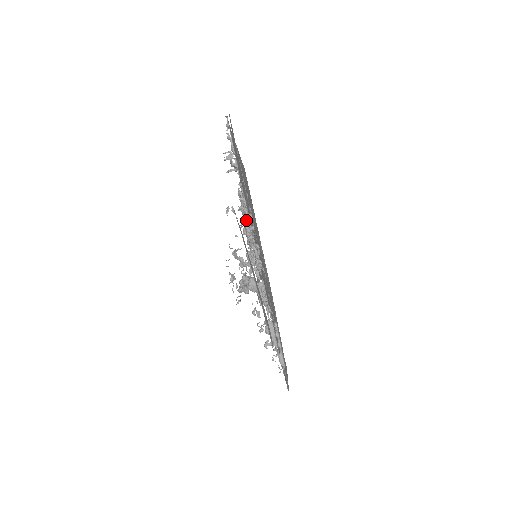
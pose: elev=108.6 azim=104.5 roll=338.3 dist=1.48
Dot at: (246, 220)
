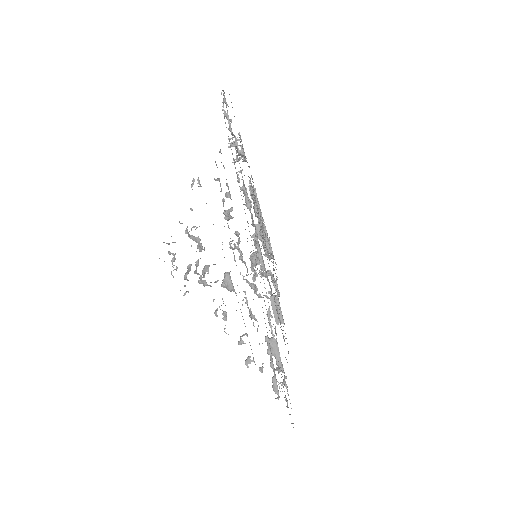
Dot at: occluded
